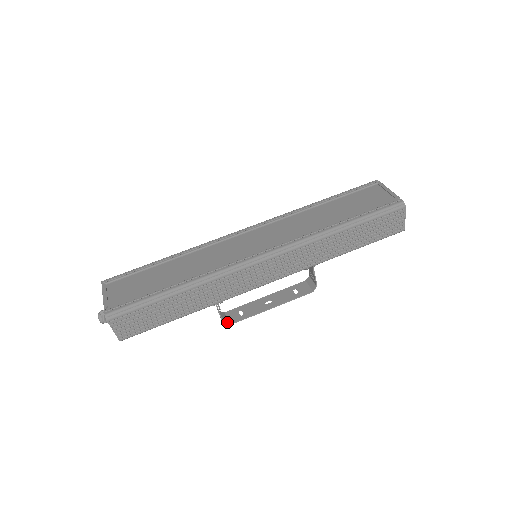
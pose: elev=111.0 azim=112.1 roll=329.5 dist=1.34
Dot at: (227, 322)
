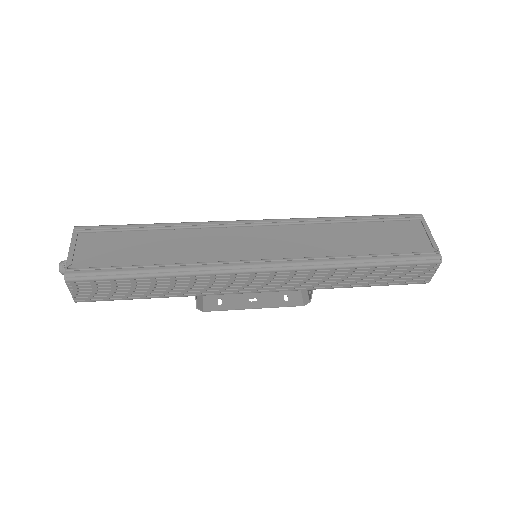
Dot at: (201, 307)
